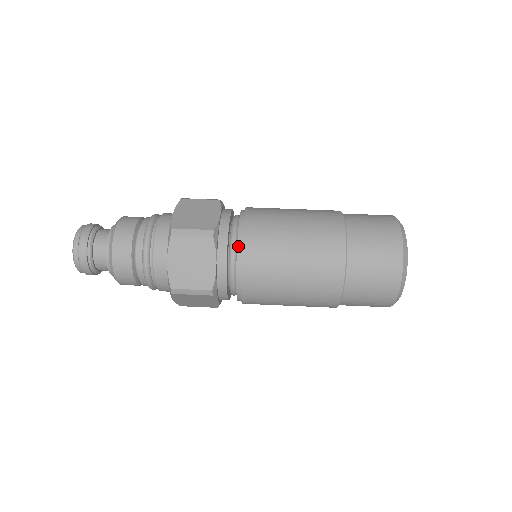
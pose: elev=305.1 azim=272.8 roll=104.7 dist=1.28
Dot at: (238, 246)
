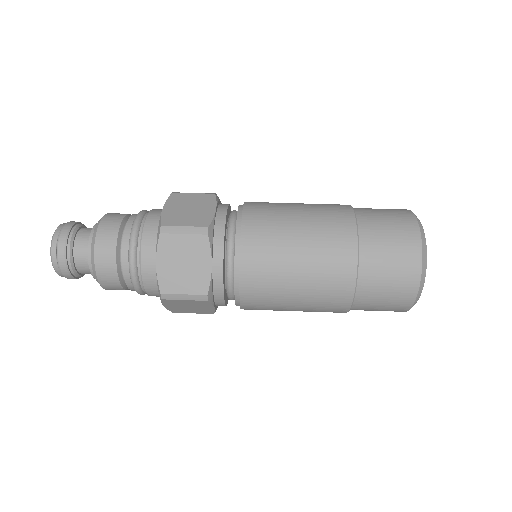
Dot at: (239, 206)
